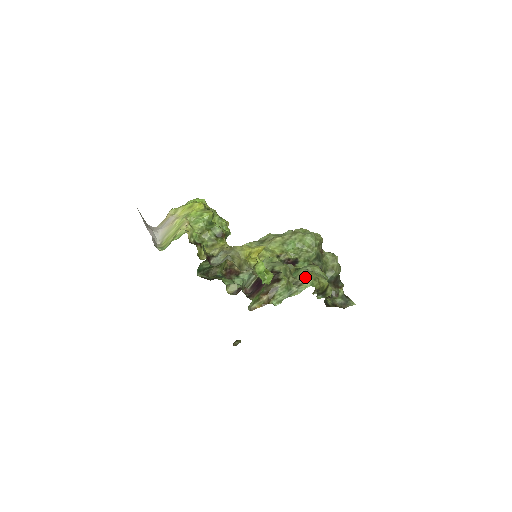
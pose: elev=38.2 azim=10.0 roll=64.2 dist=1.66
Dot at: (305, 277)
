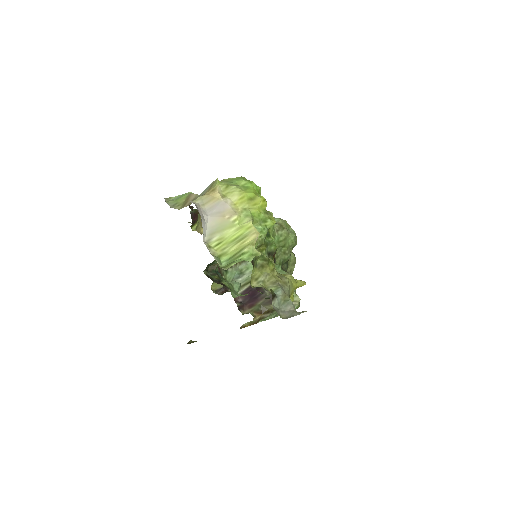
Dot at: occluded
